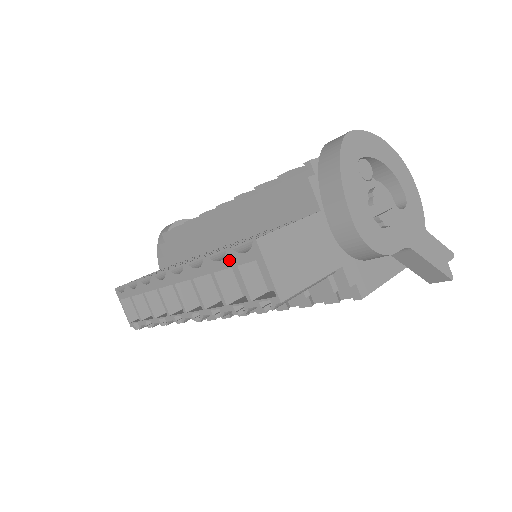
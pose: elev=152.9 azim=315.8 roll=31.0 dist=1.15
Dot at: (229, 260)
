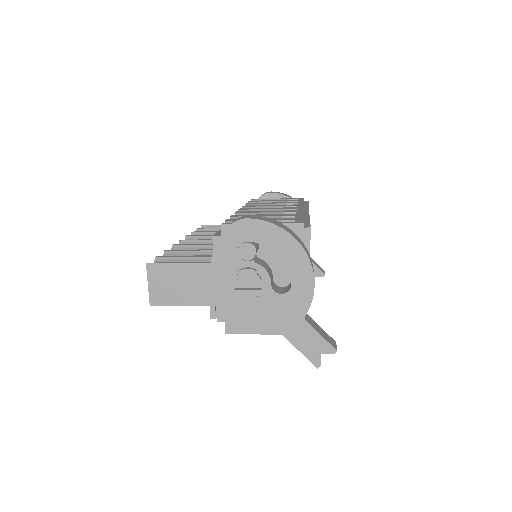
Dot at: occluded
